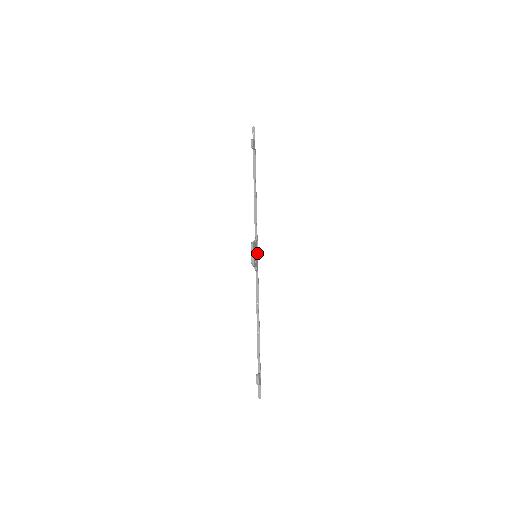
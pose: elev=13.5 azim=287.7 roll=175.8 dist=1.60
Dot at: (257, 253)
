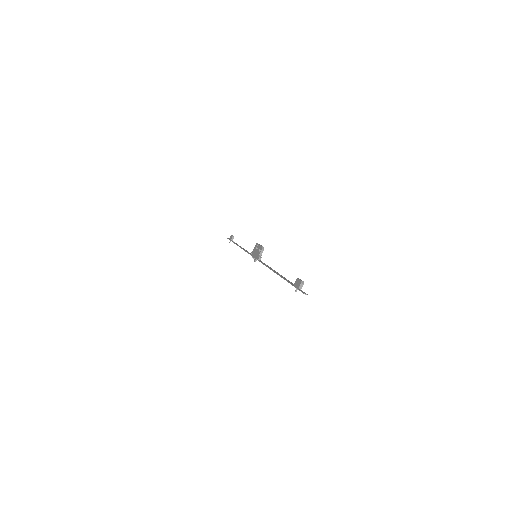
Dot at: occluded
